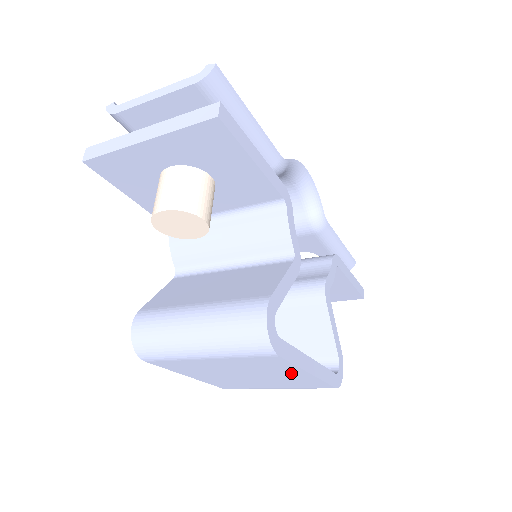
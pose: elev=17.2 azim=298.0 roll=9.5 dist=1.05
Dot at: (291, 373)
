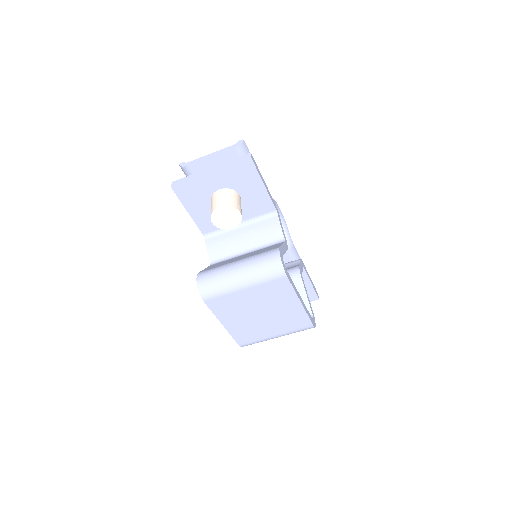
Dot at: (289, 303)
